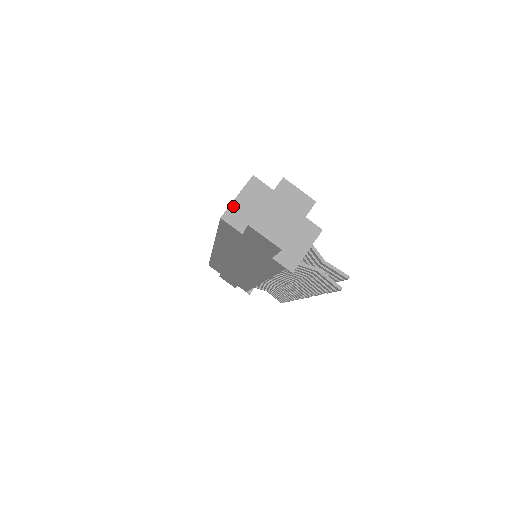
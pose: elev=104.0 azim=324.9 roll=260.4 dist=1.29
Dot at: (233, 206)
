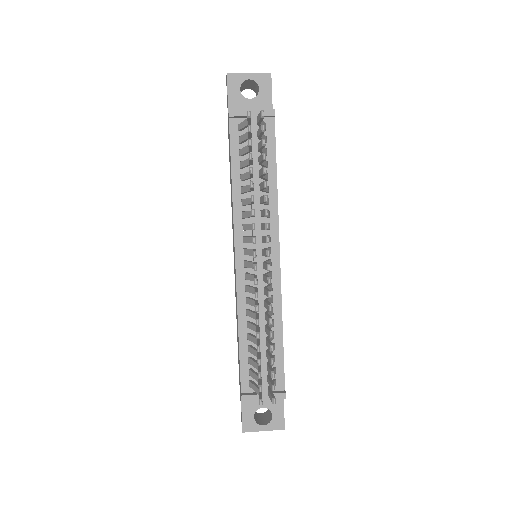
Dot at: occluded
